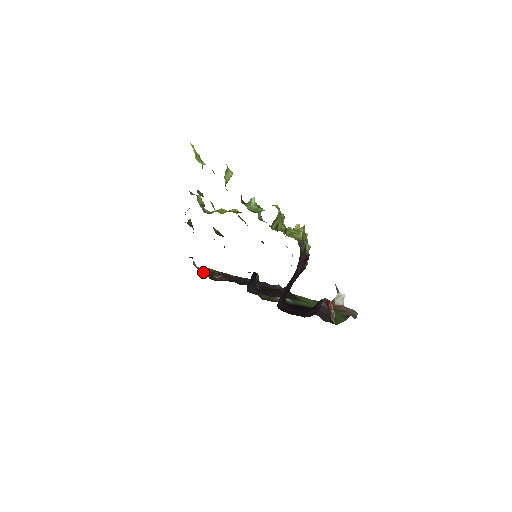
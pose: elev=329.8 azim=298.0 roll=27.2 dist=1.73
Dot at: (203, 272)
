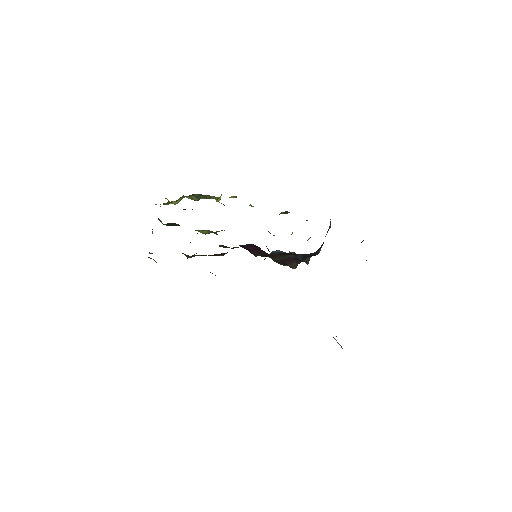
Dot at: occluded
